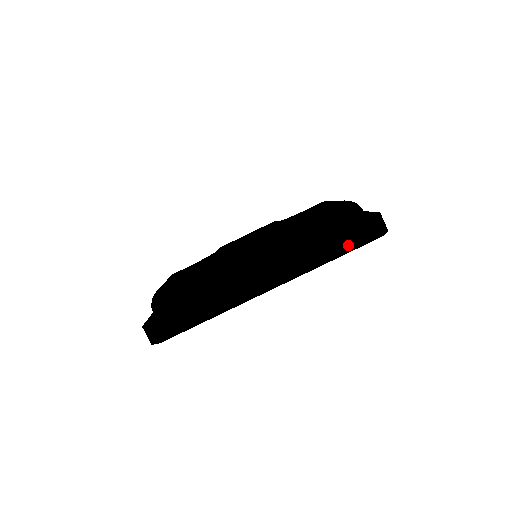
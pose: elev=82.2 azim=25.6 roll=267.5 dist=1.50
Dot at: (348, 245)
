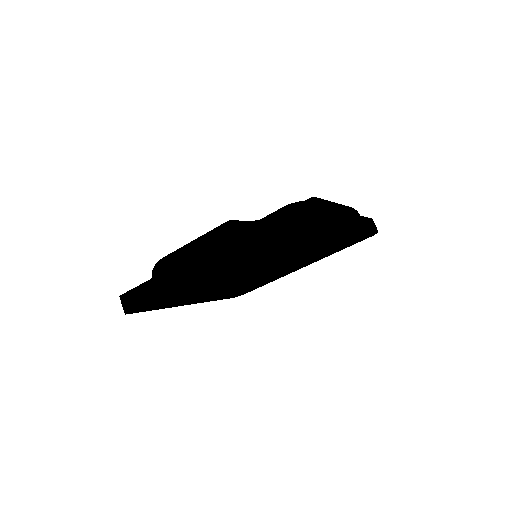
Dot at: (264, 233)
